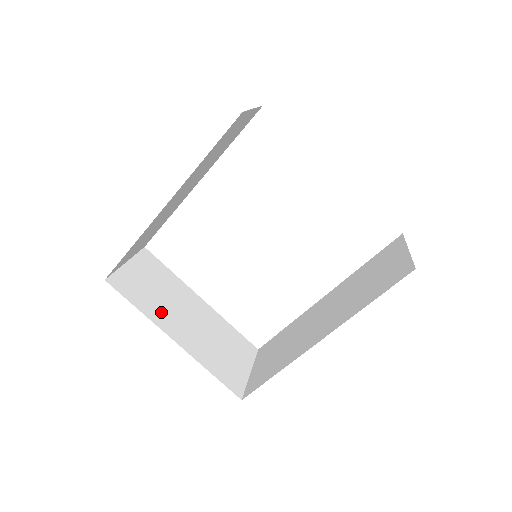
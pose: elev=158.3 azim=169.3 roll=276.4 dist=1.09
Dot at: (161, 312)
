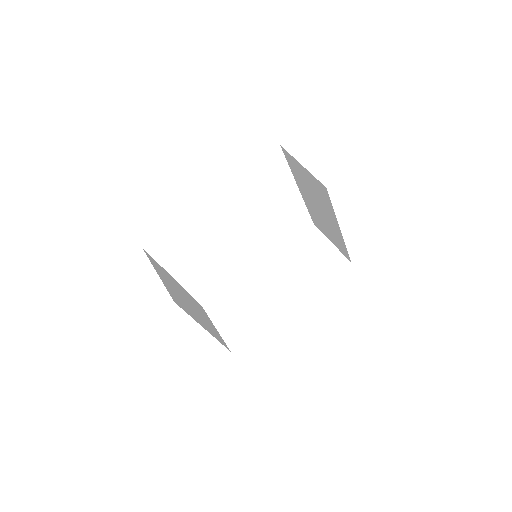
Dot at: (189, 310)
